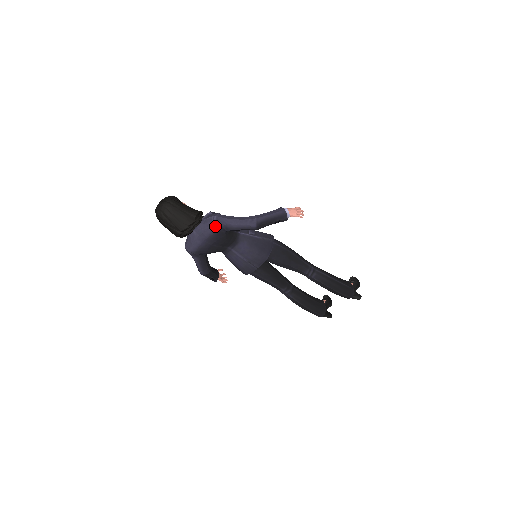
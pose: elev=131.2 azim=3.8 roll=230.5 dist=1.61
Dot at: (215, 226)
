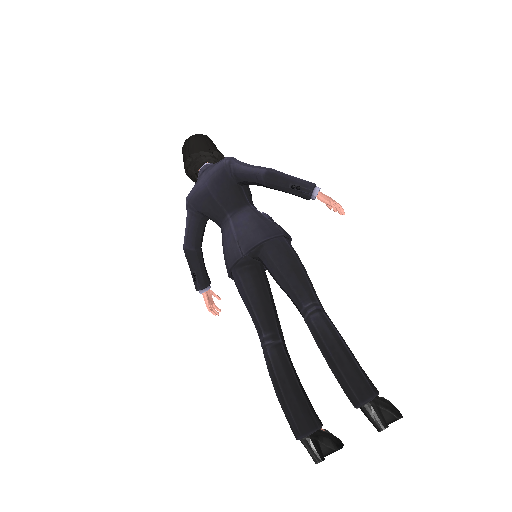
Dot at: (224, 162)
